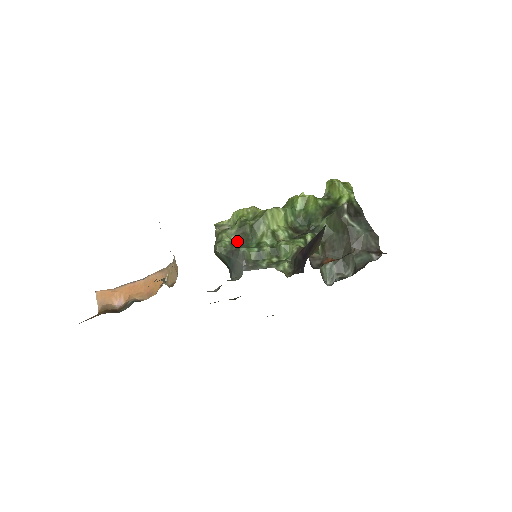
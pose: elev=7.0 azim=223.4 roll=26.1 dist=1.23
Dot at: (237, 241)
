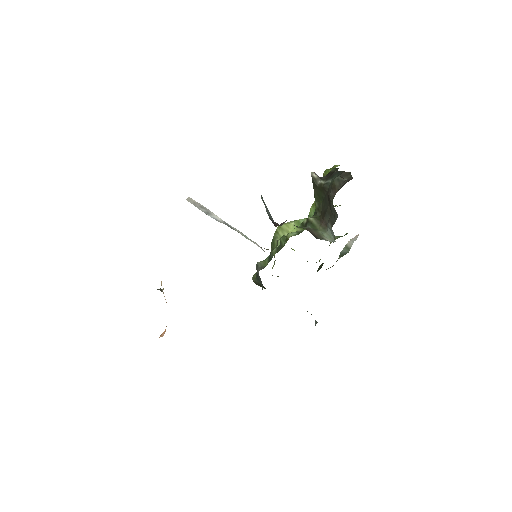
Dot at: occluded
